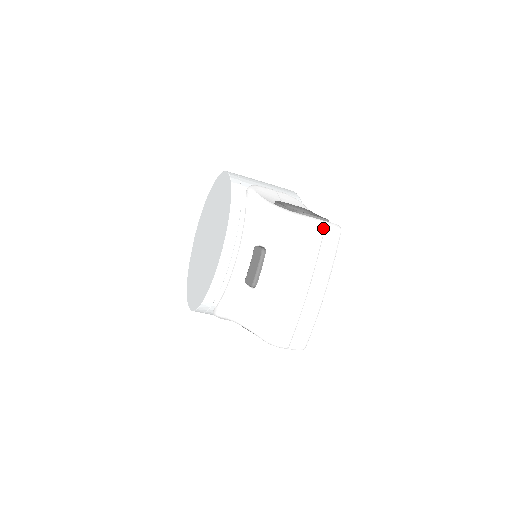
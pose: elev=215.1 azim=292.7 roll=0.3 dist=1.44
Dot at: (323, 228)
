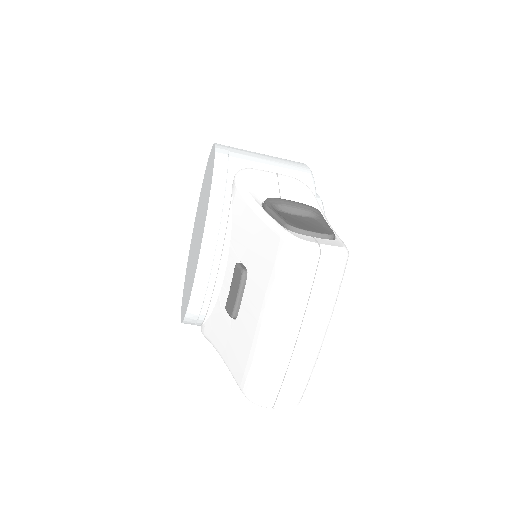
Dot at: (317, 257)
